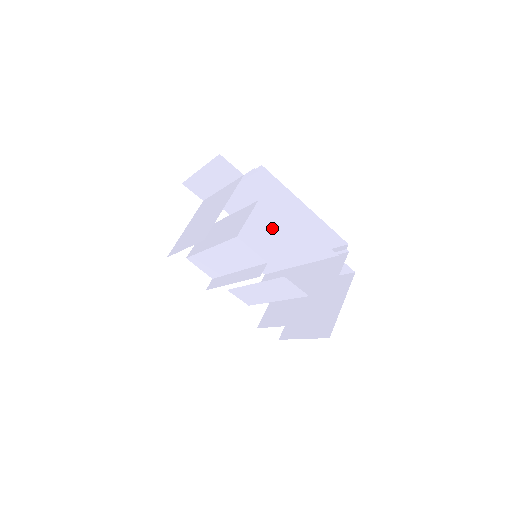
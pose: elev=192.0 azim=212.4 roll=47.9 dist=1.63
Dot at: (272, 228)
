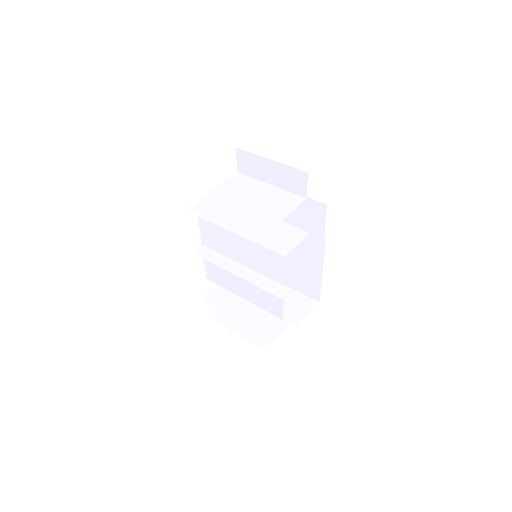
Dot at: (291, 250)
